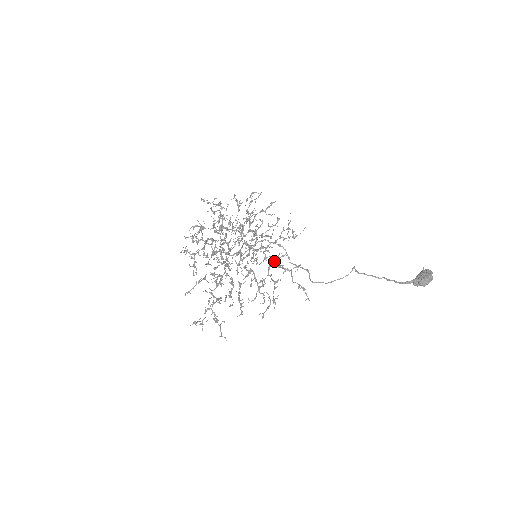
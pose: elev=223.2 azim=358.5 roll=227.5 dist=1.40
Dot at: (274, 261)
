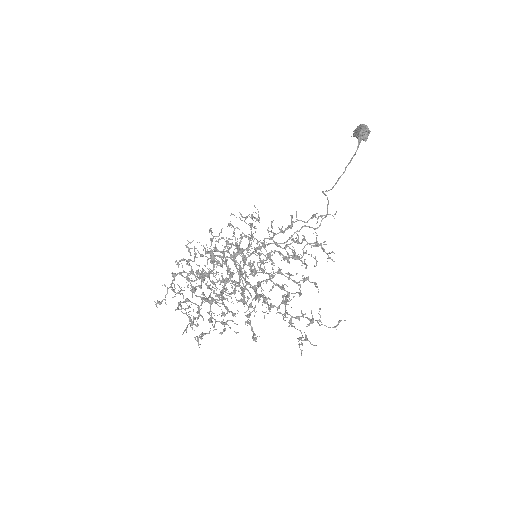
Dot at: occluded
